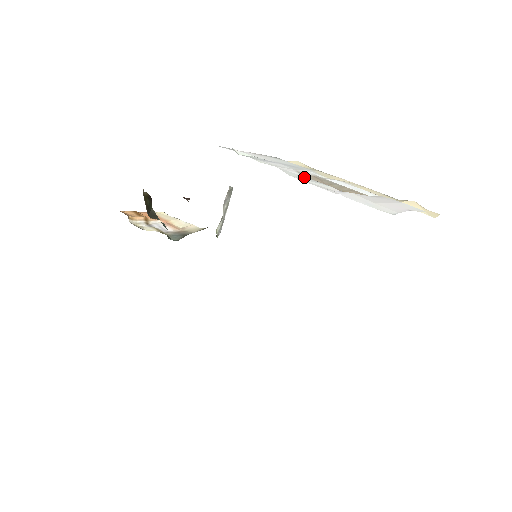
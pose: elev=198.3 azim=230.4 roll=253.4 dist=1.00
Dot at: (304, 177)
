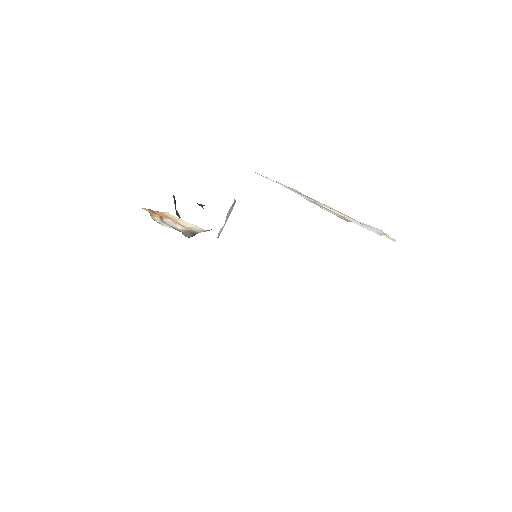
Dot at: occluded
